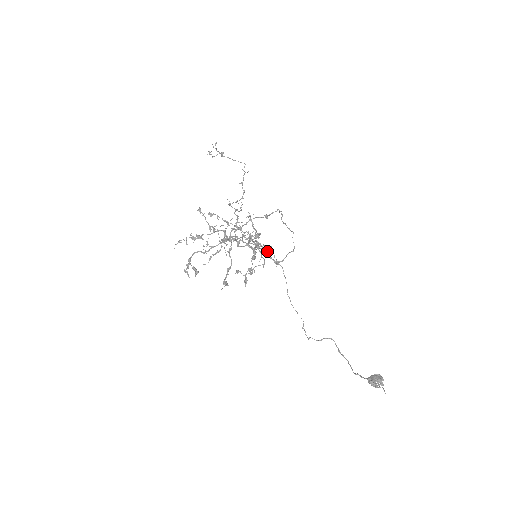
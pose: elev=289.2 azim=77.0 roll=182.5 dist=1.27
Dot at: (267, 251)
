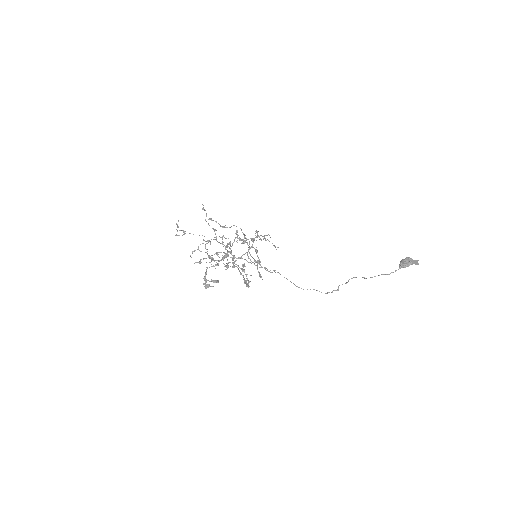
Dot at: (259, 264)
